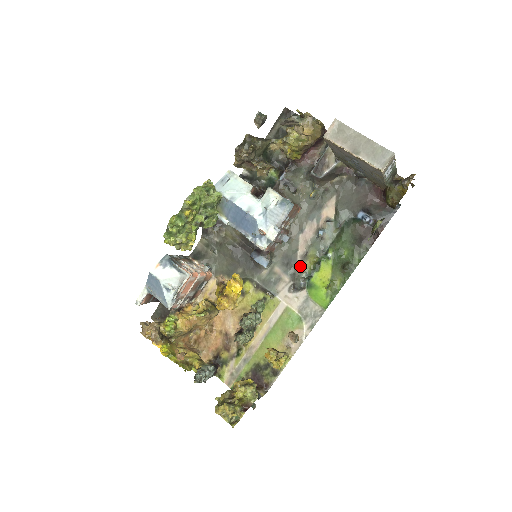
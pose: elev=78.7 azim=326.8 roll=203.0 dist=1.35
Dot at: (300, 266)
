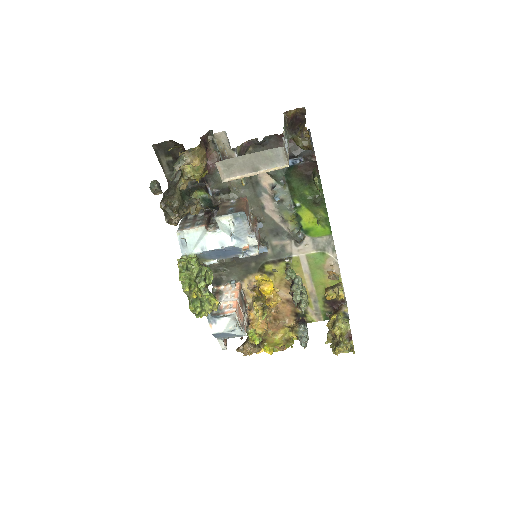
Dot at: (287, 228)
